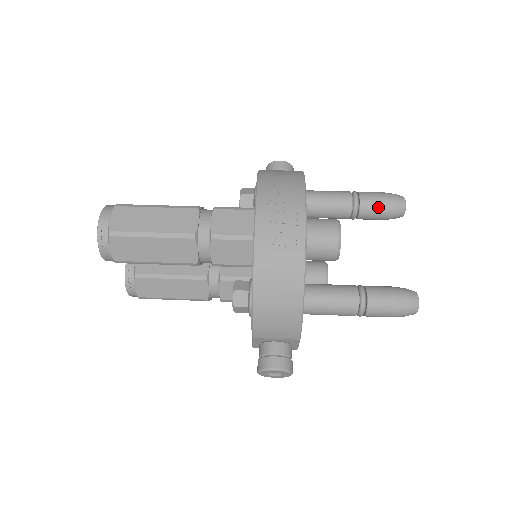
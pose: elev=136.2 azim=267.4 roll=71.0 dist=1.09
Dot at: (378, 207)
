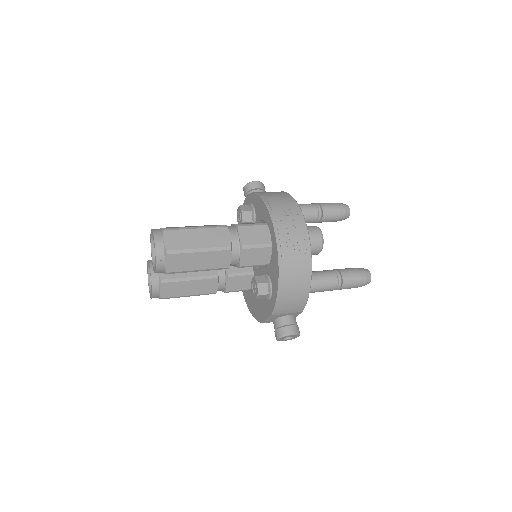
Dot at: (334, 214)
